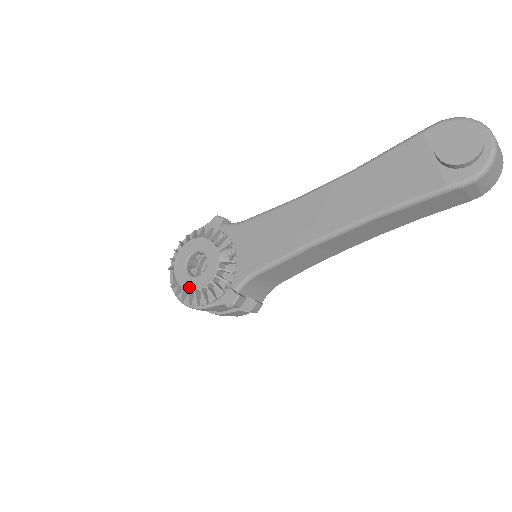
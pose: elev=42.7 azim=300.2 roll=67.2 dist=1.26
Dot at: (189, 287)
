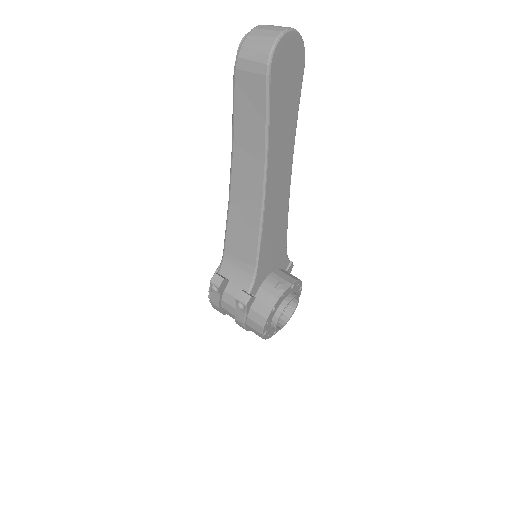
Dot at: occluded
